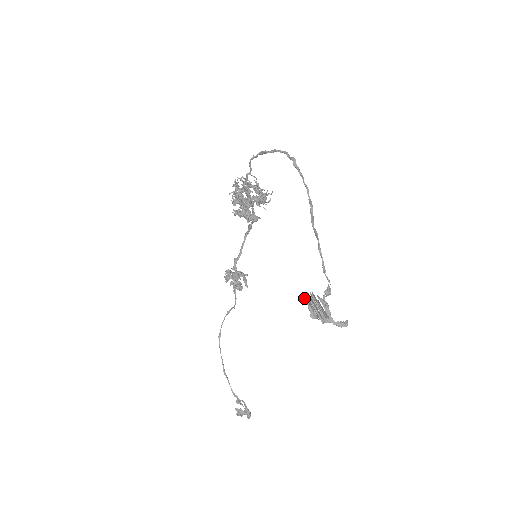
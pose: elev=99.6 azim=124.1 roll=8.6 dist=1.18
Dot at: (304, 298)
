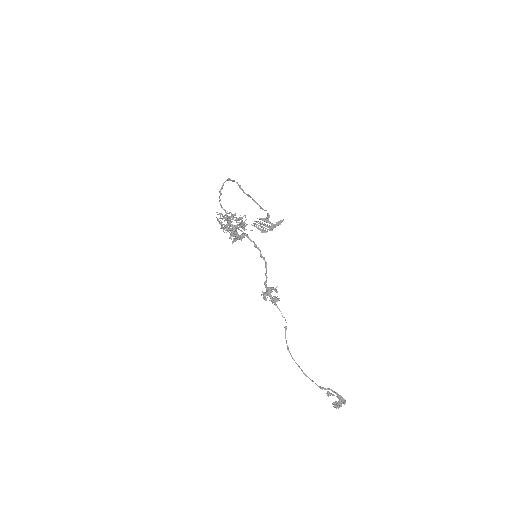
Dot at: (252, 225)
